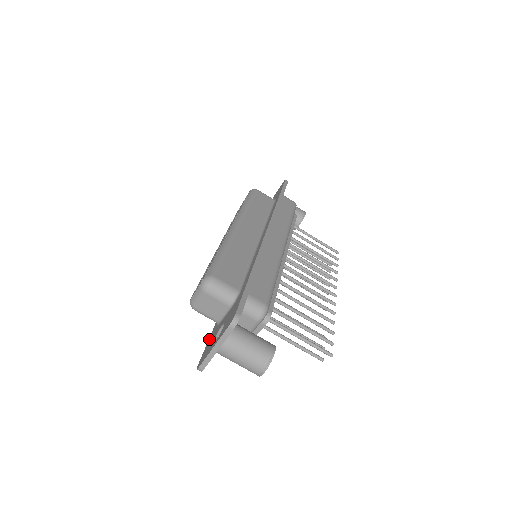
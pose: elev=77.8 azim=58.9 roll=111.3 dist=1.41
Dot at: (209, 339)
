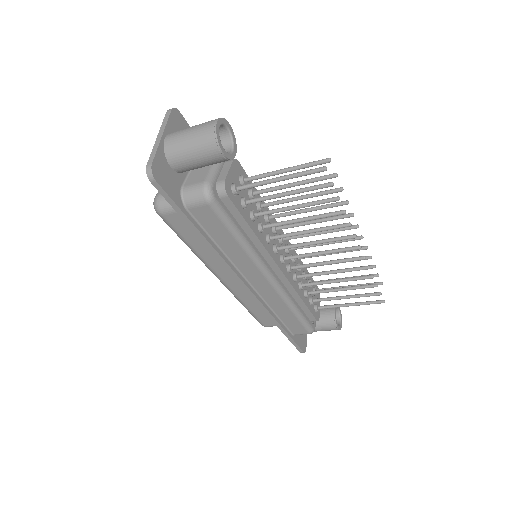
Dot at: occluded
